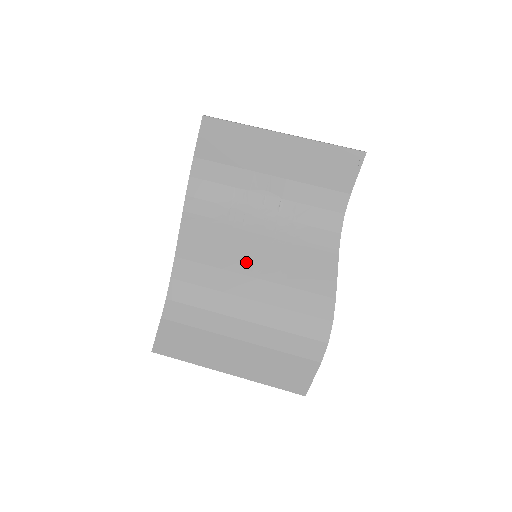
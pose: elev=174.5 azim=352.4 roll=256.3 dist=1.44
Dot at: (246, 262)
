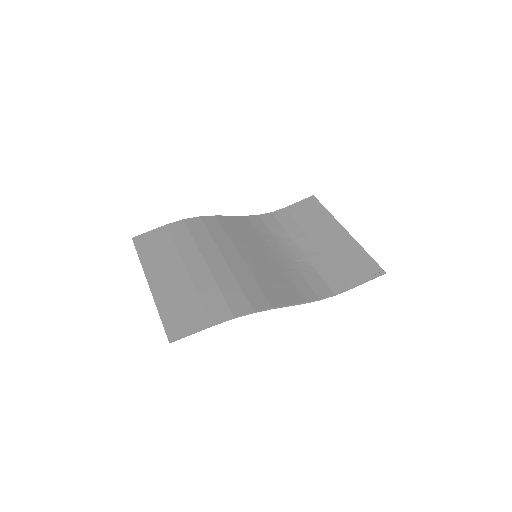
Dot at: (247, 250)
